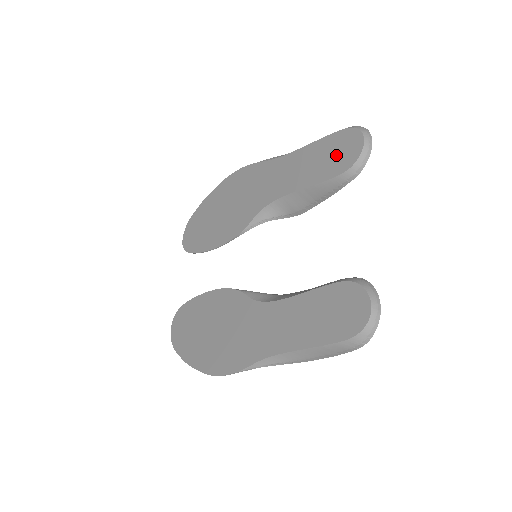
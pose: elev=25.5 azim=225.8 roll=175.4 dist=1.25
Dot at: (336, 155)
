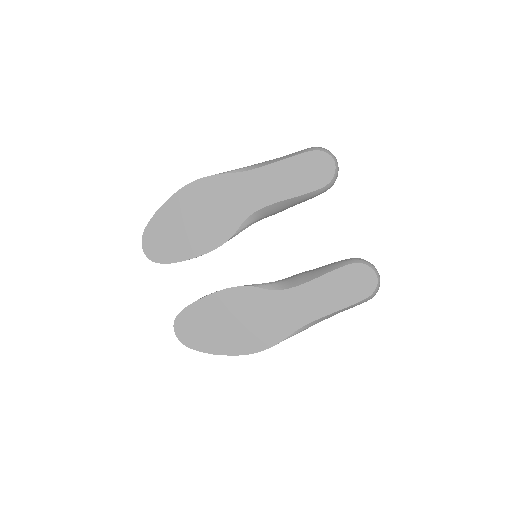
Dot at: (312, 172)
